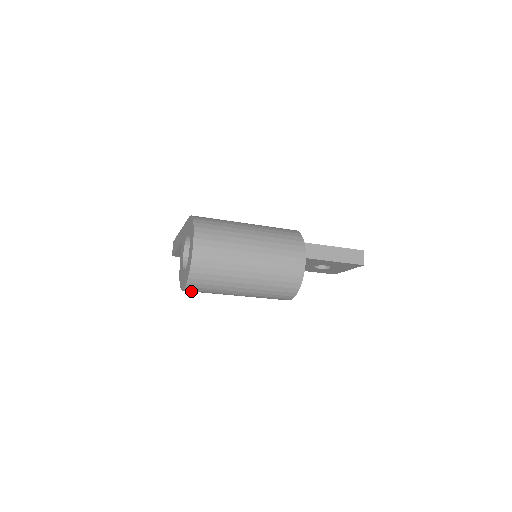
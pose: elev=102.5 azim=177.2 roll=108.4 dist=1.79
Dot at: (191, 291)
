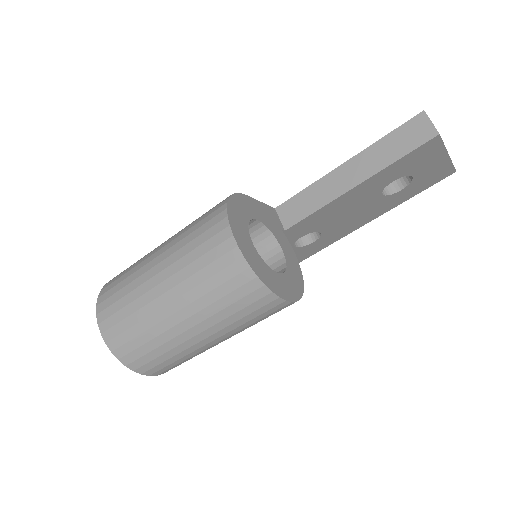
Dot at: (168, 370)
